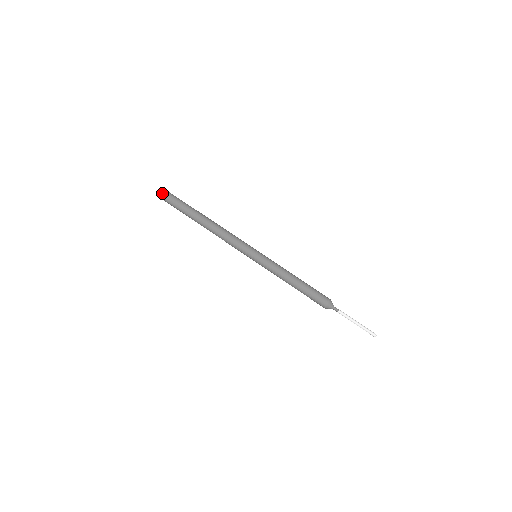
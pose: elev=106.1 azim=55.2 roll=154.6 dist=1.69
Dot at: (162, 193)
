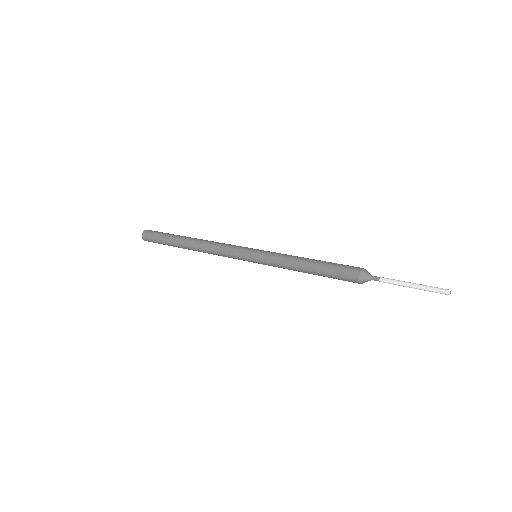
Dot at: (146, 234)
